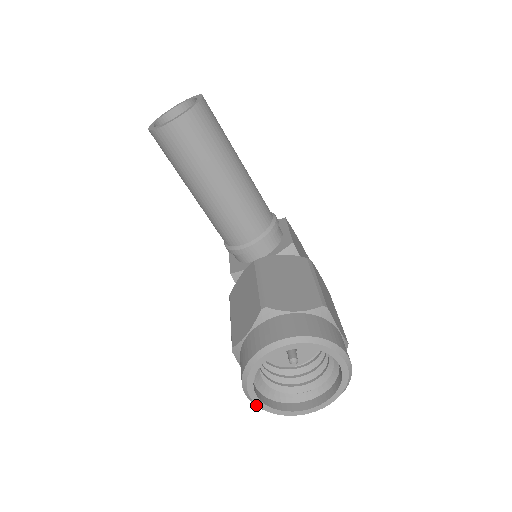
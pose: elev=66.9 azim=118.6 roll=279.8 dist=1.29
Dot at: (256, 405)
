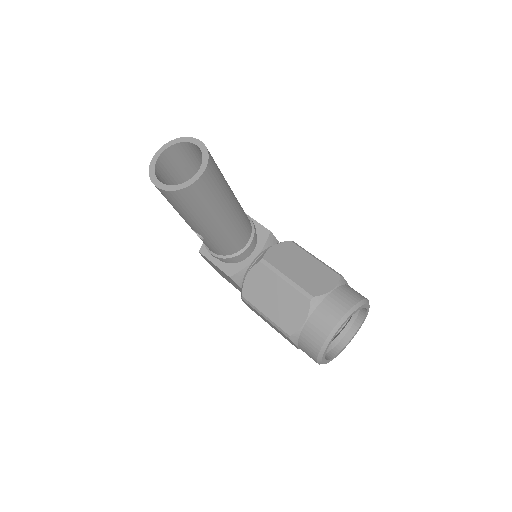
Dot at: occluded
